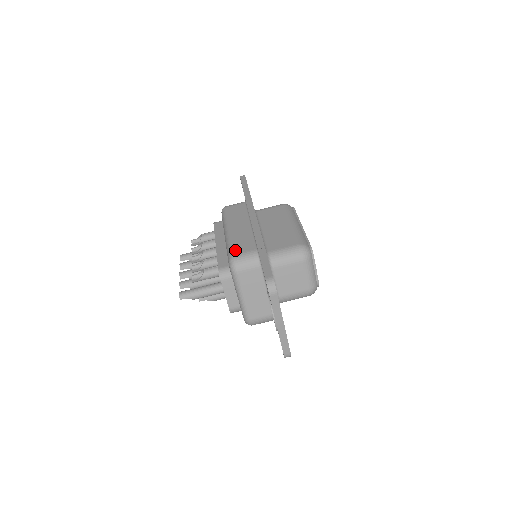
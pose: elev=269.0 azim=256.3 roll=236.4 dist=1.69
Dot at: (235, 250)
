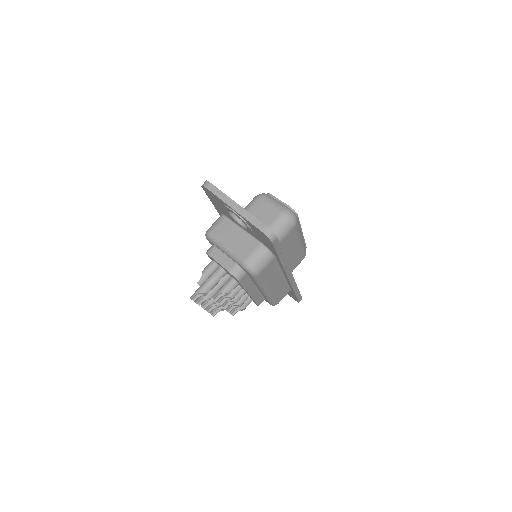
Dot at: occluded
